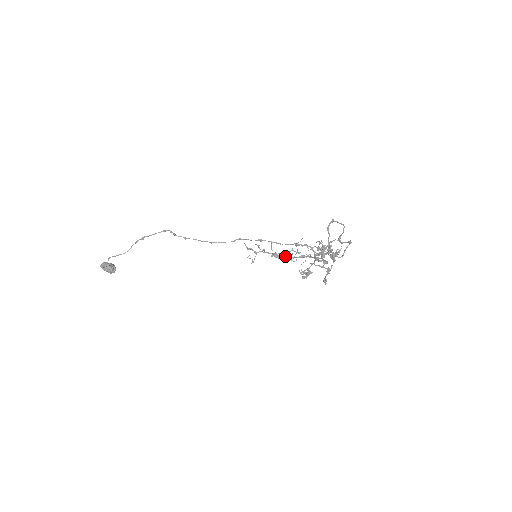
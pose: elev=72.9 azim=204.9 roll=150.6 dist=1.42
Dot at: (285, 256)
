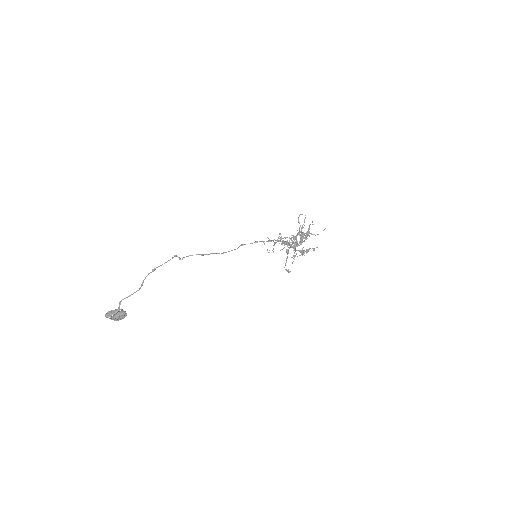
Dot at: (287, 244)
